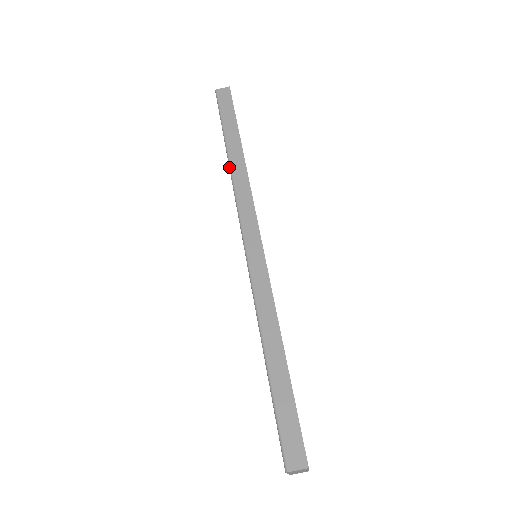
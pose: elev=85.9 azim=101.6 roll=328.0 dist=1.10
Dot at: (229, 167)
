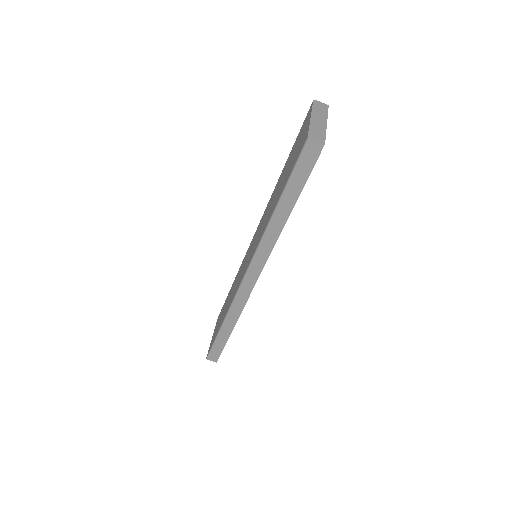
Dot at: (267, 226)
